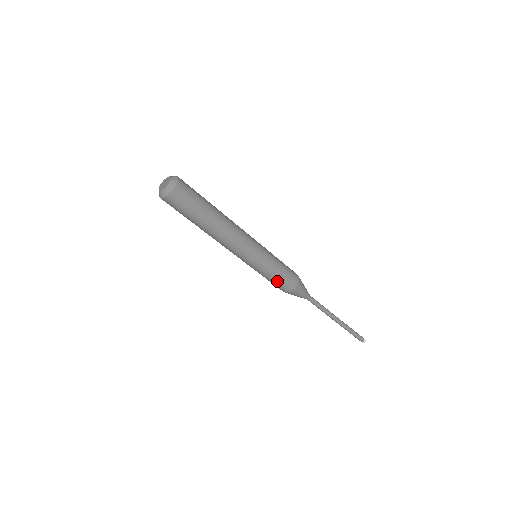
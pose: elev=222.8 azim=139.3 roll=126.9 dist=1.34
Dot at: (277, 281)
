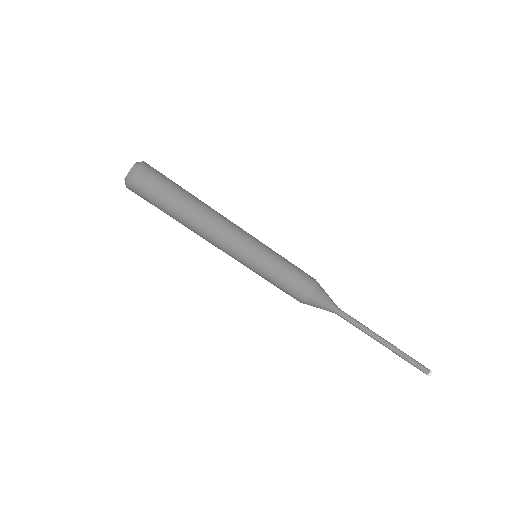
Dot at: (295, 273)
